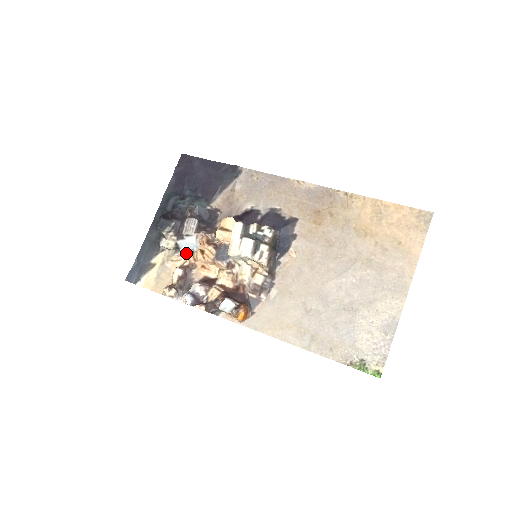
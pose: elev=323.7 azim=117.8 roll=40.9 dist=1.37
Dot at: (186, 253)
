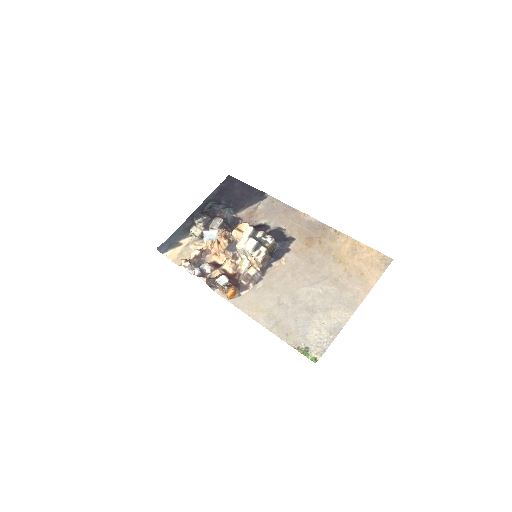
Dot at: (207, 242)
